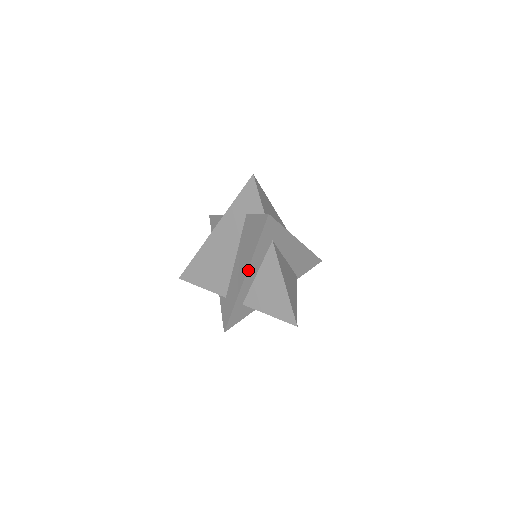
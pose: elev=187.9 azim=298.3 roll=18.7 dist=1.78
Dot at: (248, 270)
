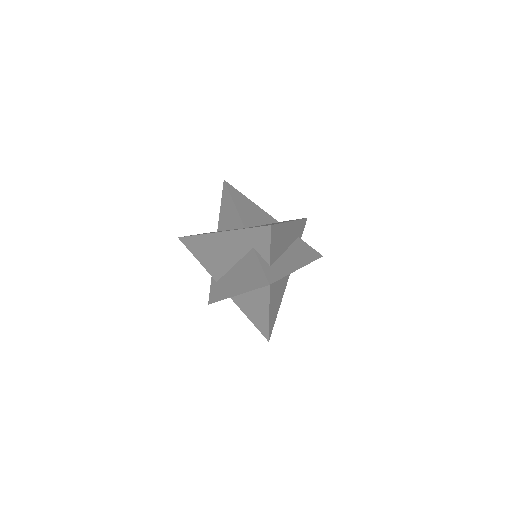
Dot at: (239, 294)
